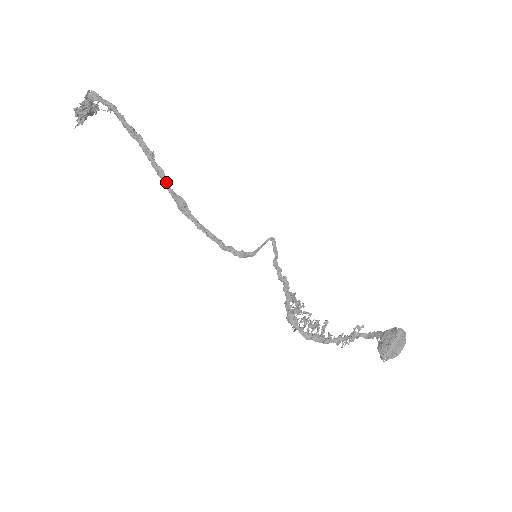
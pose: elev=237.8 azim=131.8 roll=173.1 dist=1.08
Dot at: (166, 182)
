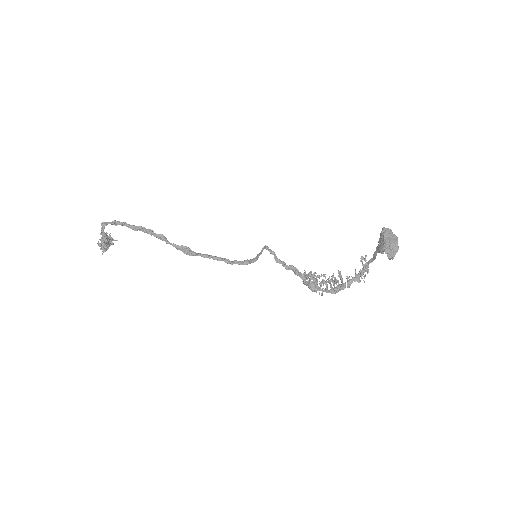
Dot at: (168, 241)
